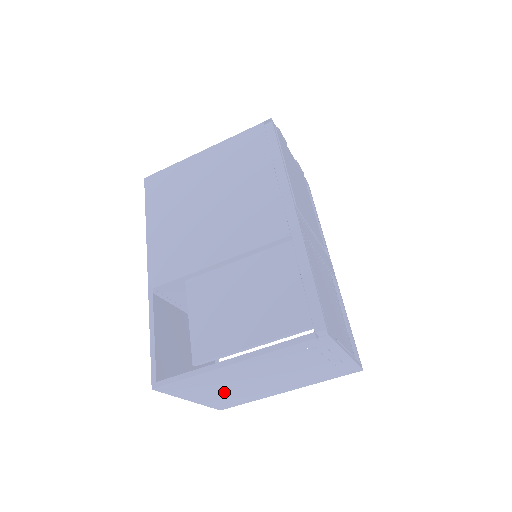
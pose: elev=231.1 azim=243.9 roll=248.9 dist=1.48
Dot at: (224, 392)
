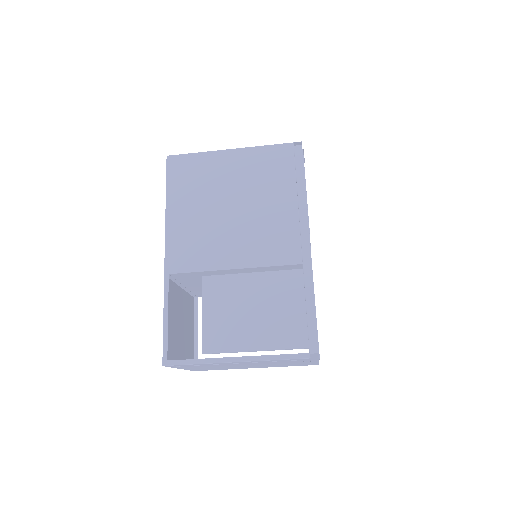
Dot at: (211, 367)
